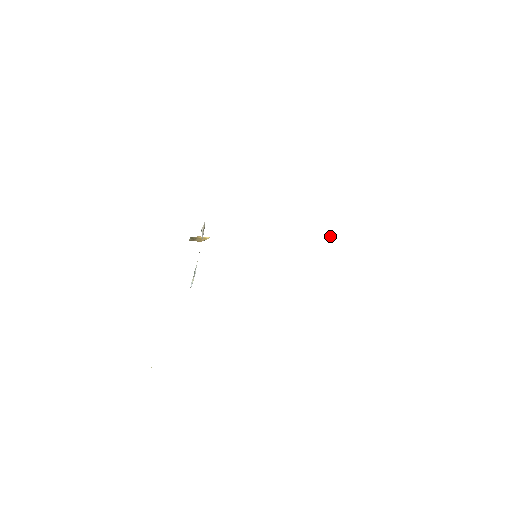
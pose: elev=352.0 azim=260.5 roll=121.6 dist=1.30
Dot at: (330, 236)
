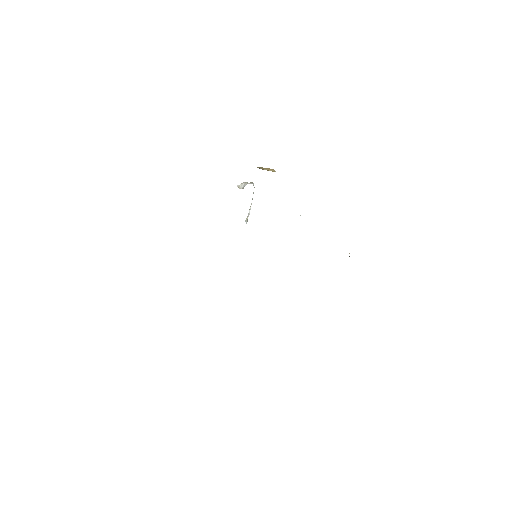
Dot at: occluded
